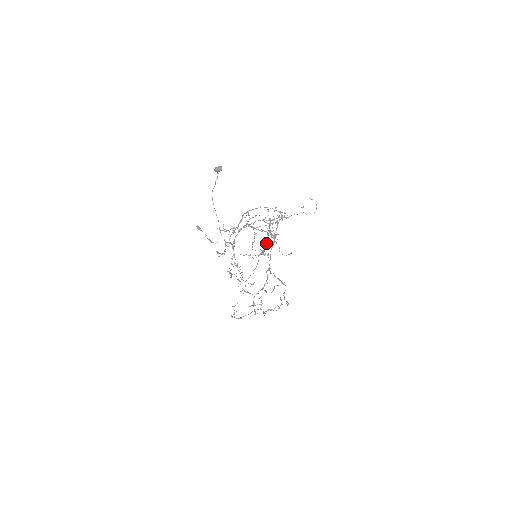
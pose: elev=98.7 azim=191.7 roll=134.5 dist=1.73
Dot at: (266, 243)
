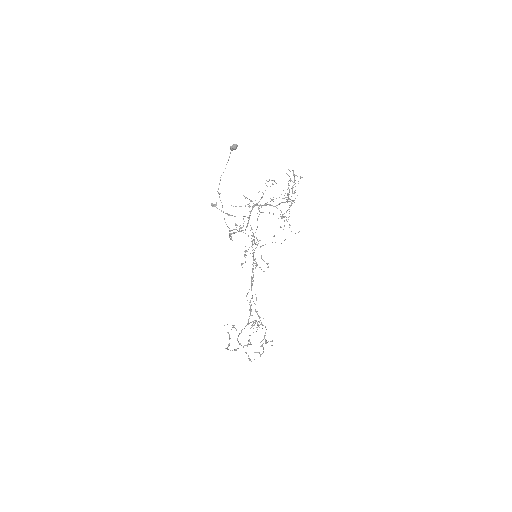
Dot at: (290, 201)
